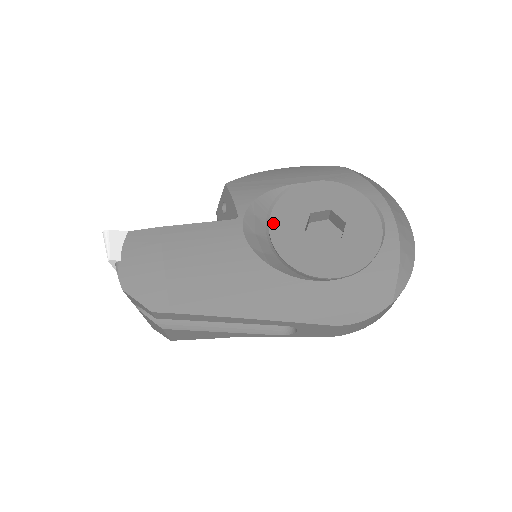
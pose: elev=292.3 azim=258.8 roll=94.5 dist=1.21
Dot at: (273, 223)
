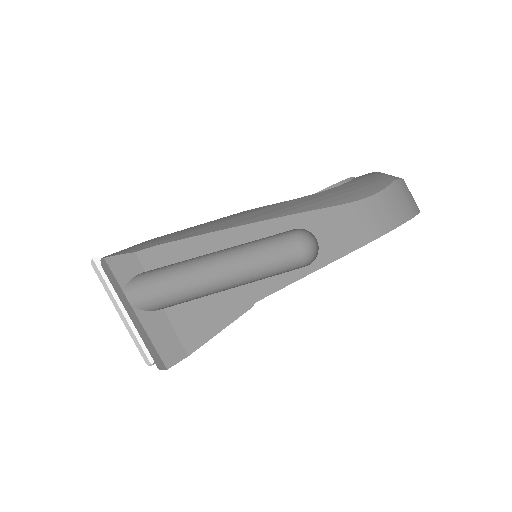
Dot at: occluded
